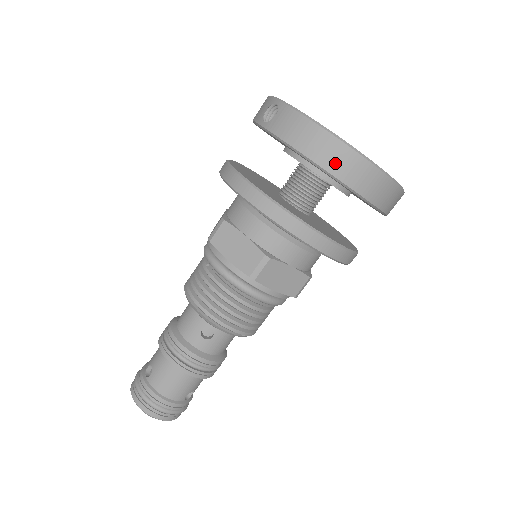
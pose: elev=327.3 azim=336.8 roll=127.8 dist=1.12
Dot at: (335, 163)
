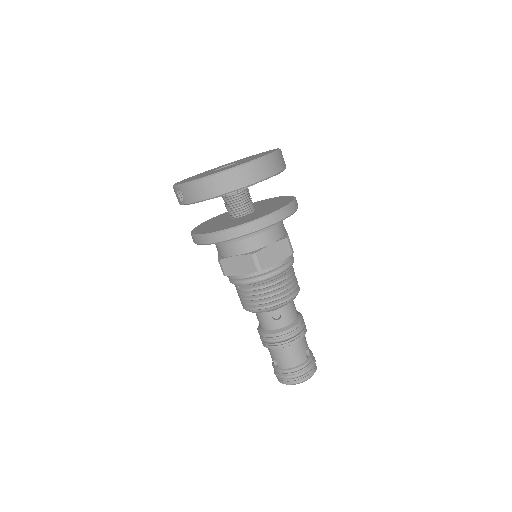
Dot at: (226, 185)
